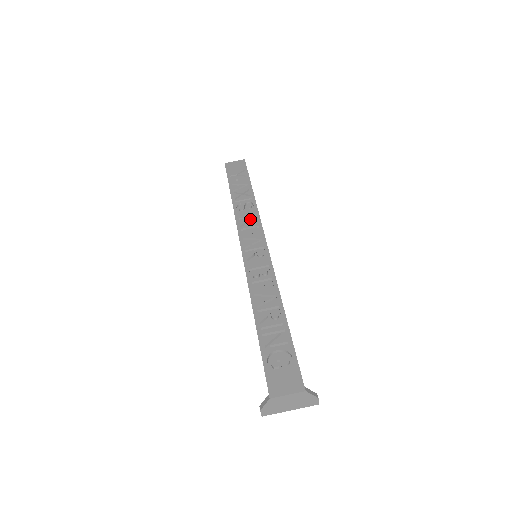
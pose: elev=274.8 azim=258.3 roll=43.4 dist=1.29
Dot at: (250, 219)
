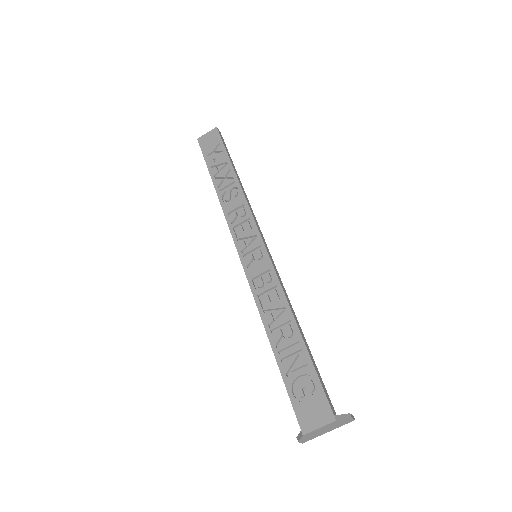
Dot at: (239, 211)
